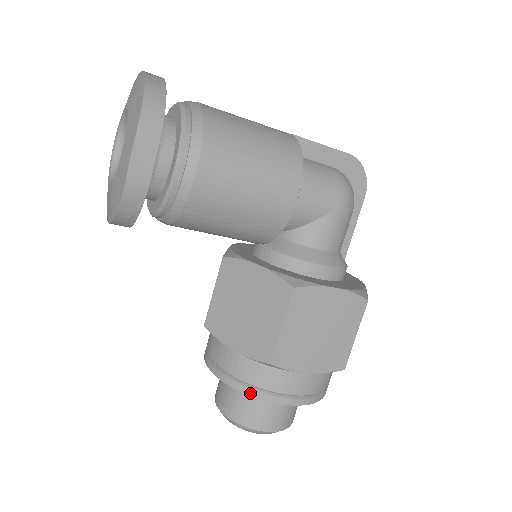
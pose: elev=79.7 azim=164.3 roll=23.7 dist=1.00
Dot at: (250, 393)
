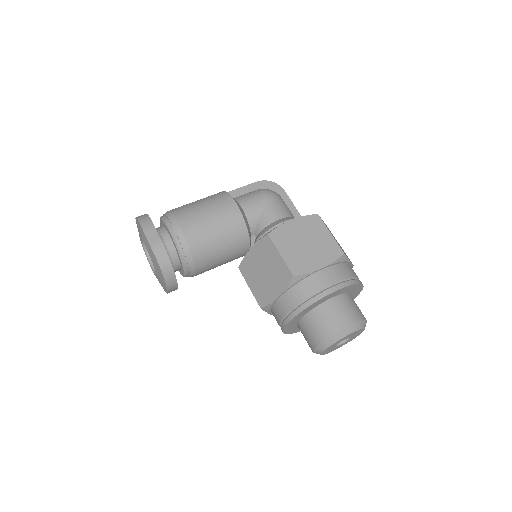
Dot at: (305, 306)
